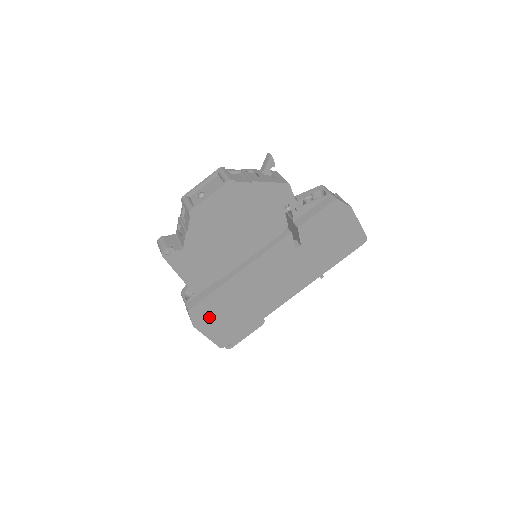
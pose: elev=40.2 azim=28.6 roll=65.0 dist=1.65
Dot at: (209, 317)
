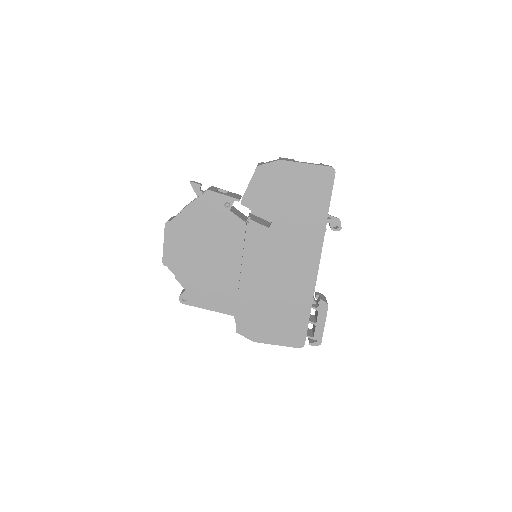
Dot at: (259, 327)
